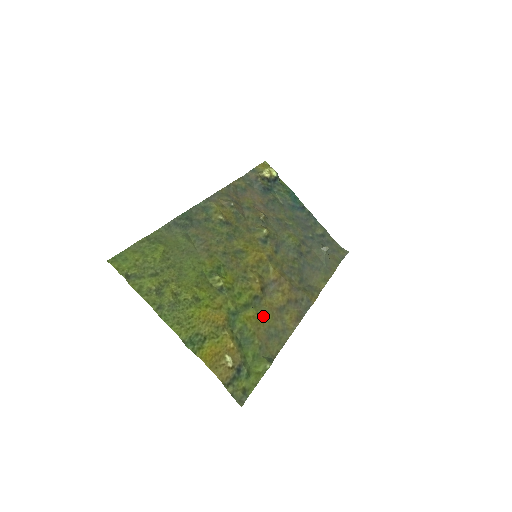
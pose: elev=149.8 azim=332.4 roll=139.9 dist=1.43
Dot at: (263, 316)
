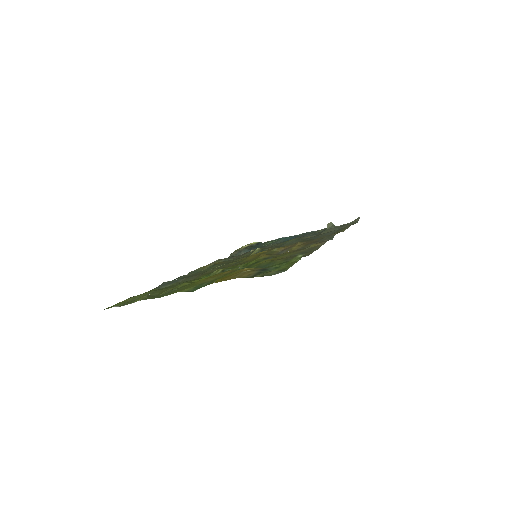
Dot at: occluded
